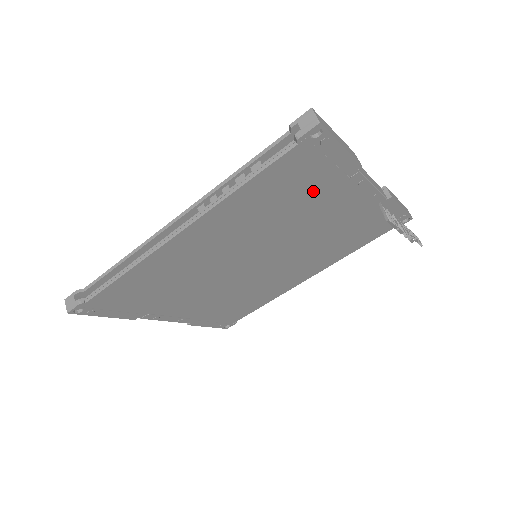
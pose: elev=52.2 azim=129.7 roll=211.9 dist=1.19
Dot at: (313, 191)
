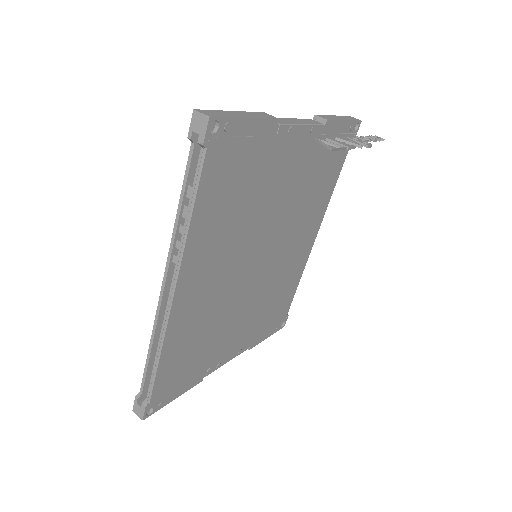
Dot at: (255, 171)
